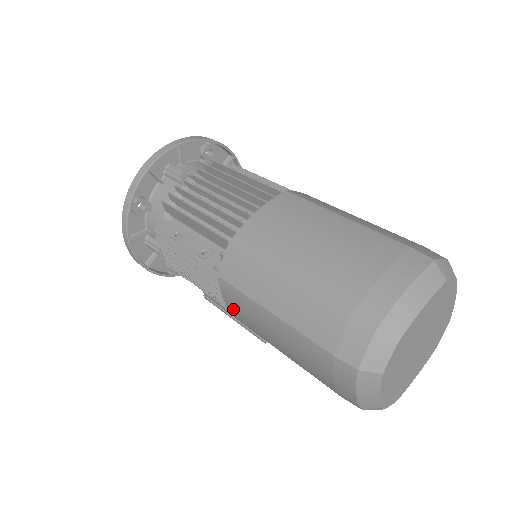
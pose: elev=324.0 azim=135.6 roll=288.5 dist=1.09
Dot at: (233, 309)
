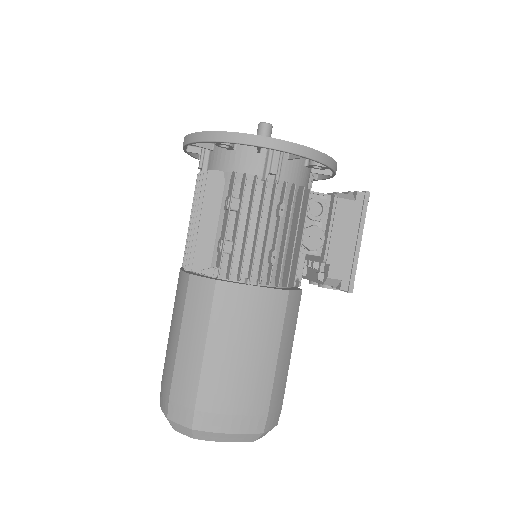
Dot at: occluded
